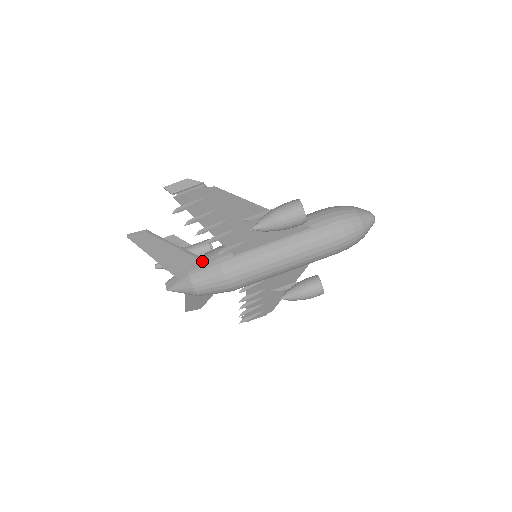
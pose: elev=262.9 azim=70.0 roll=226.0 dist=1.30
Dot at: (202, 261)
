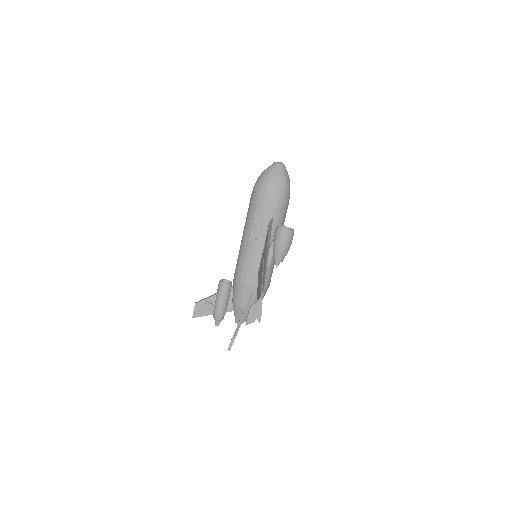
Dot at: occluded
